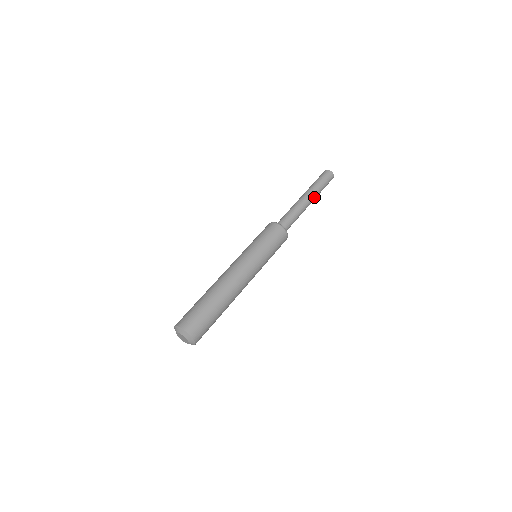
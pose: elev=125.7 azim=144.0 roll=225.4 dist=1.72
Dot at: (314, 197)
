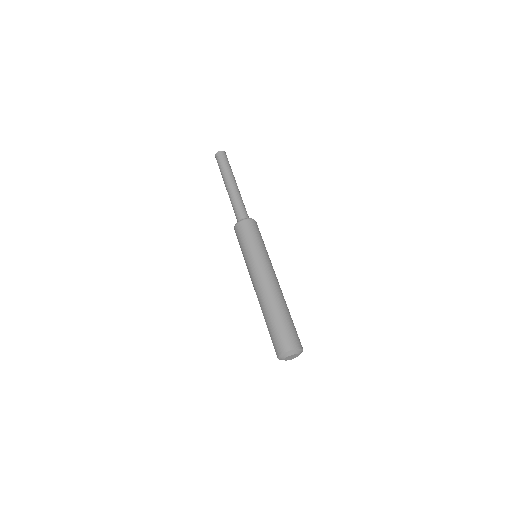
Dot at: (232, 178)
